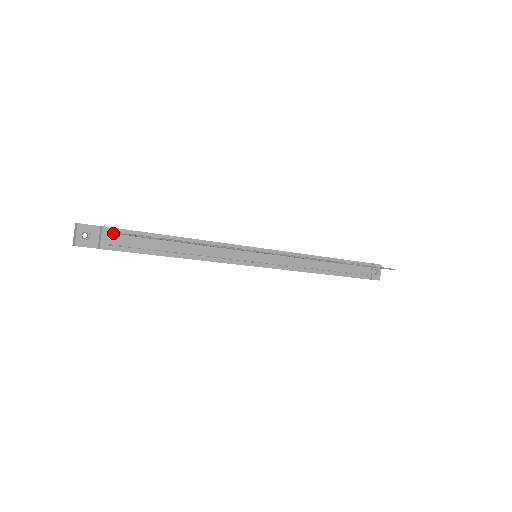
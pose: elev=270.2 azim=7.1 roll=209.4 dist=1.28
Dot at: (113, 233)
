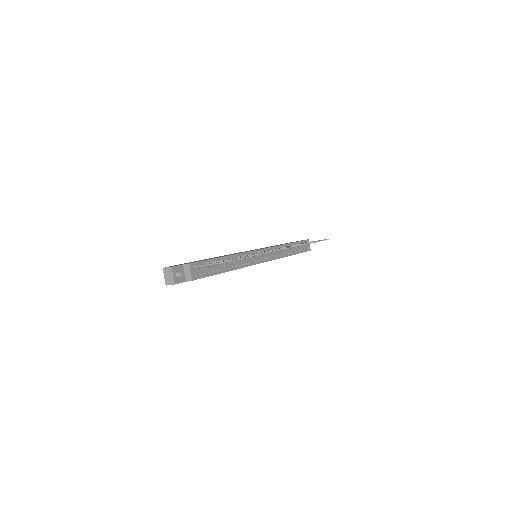
Dot at: occluded
